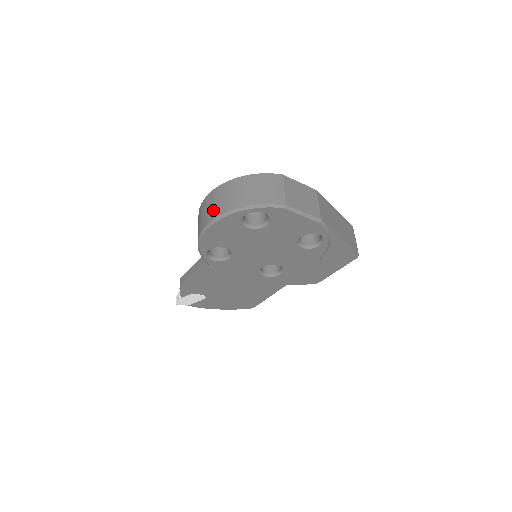
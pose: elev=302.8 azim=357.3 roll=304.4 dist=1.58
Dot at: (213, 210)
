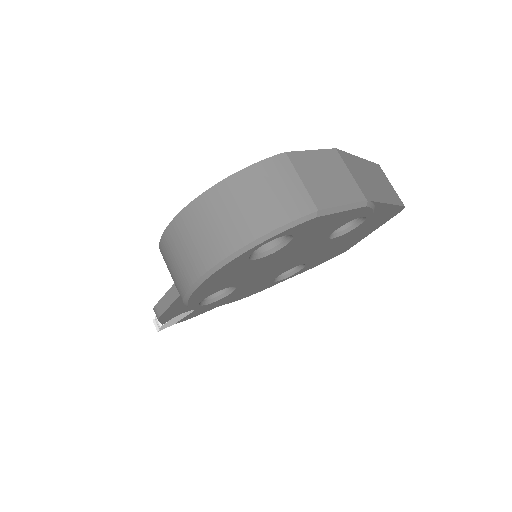
Dot at: (194, 257)
